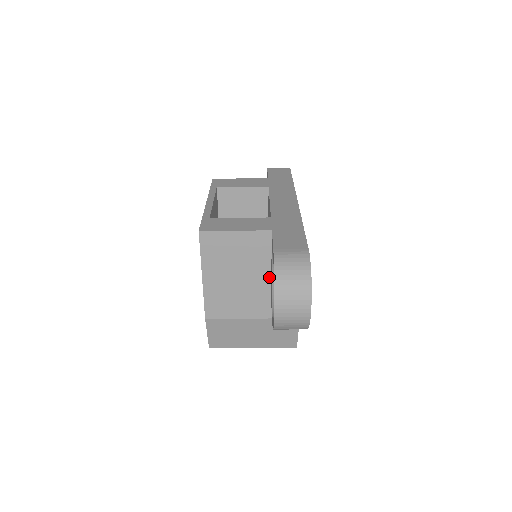
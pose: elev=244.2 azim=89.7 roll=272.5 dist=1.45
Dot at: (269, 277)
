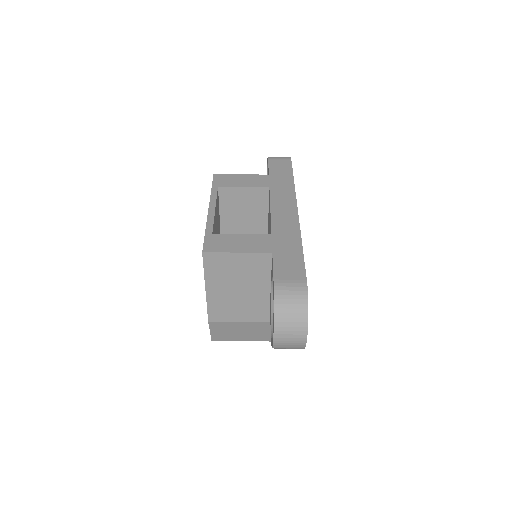
Dot at: (268, 290)
